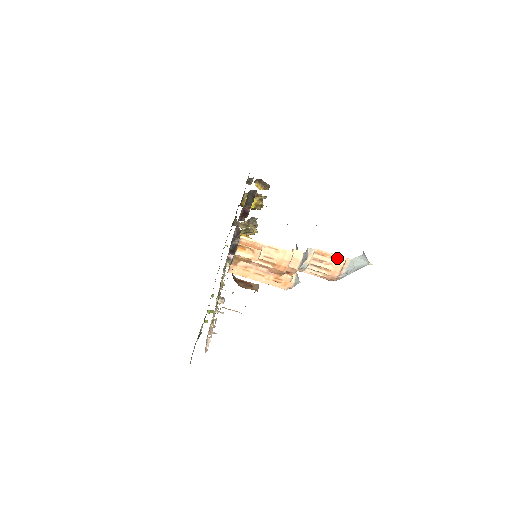
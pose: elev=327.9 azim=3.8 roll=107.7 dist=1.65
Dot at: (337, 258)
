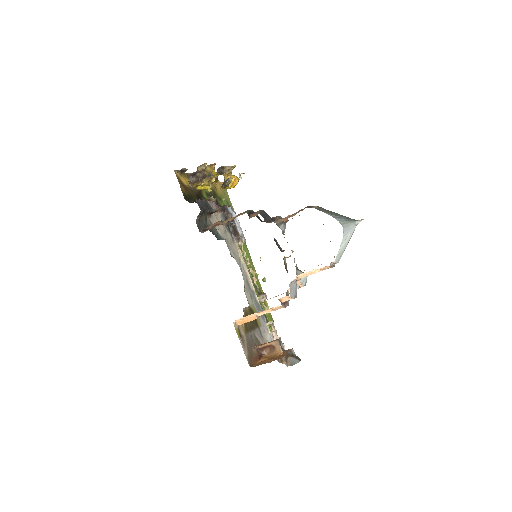
Dot at: (321, 269)
